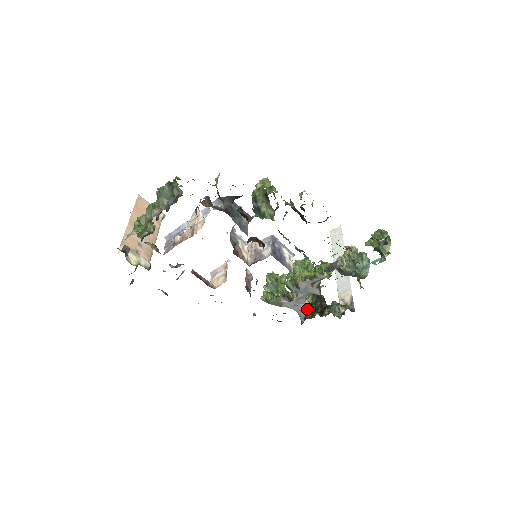
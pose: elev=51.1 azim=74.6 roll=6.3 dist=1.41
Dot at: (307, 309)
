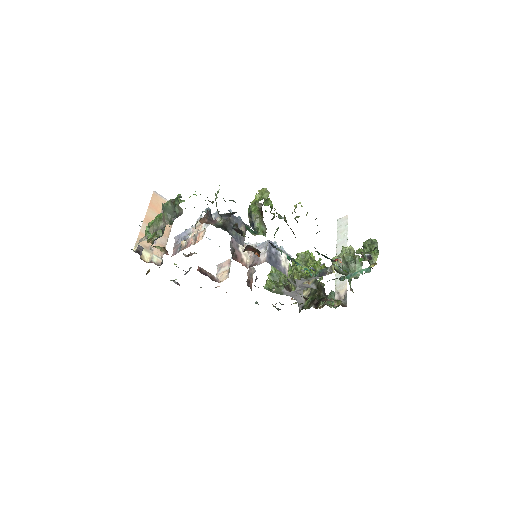
Dot at: occluded
